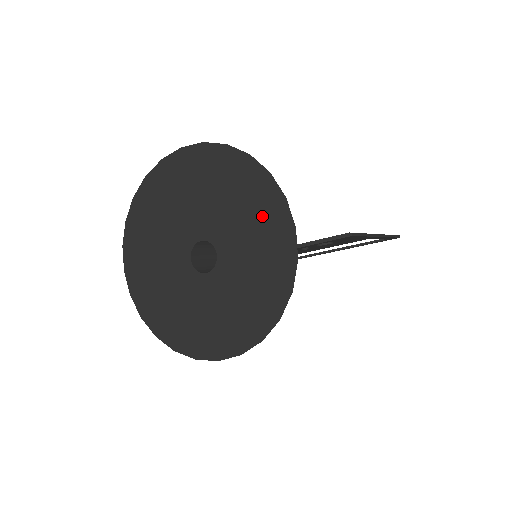
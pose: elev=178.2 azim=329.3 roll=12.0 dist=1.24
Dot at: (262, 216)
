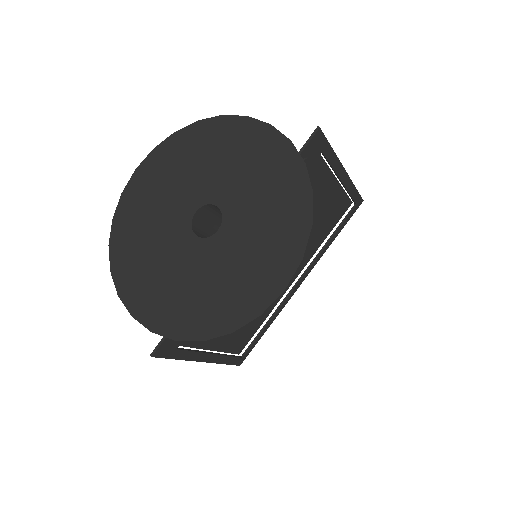
Dot at: (237, 144)
